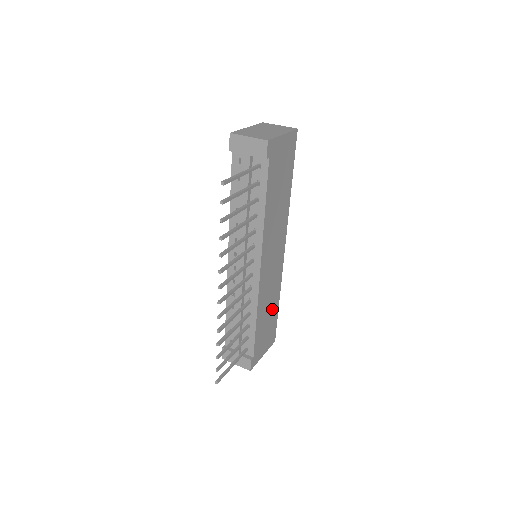
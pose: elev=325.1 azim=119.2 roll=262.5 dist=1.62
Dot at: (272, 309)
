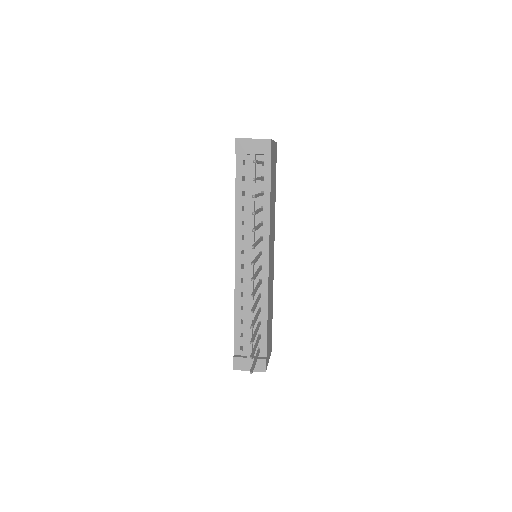
Dot at: (271, 311)
